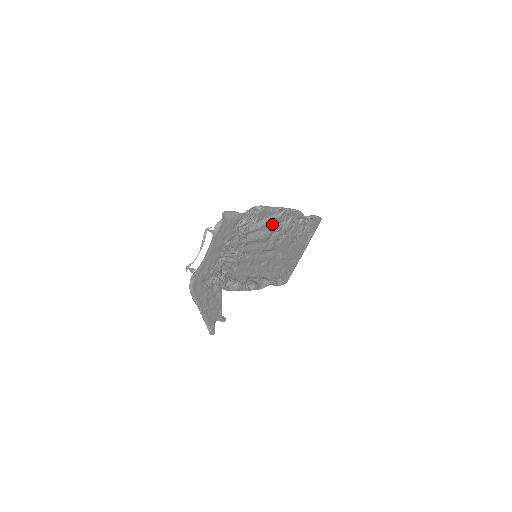
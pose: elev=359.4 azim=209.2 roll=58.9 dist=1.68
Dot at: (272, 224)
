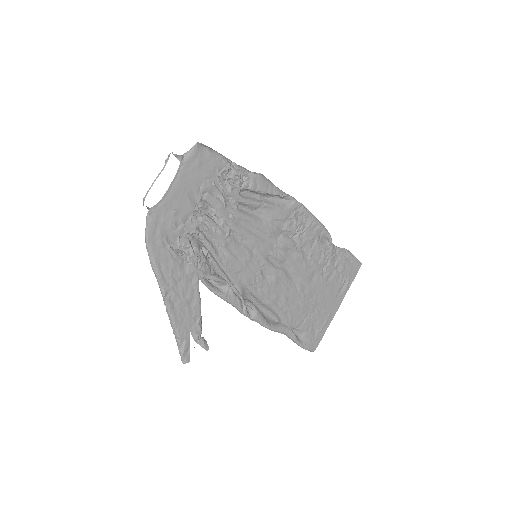
Dot at: (278, 213)
